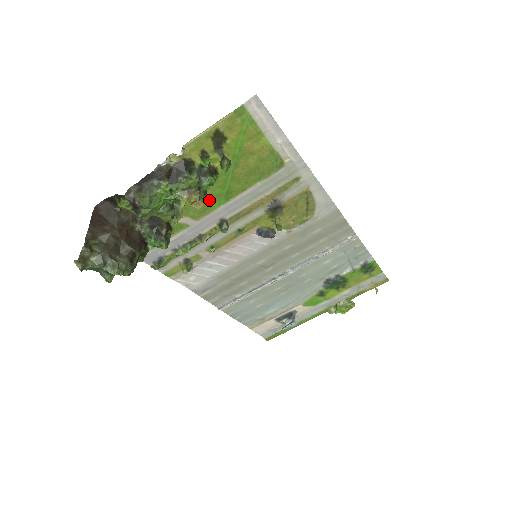
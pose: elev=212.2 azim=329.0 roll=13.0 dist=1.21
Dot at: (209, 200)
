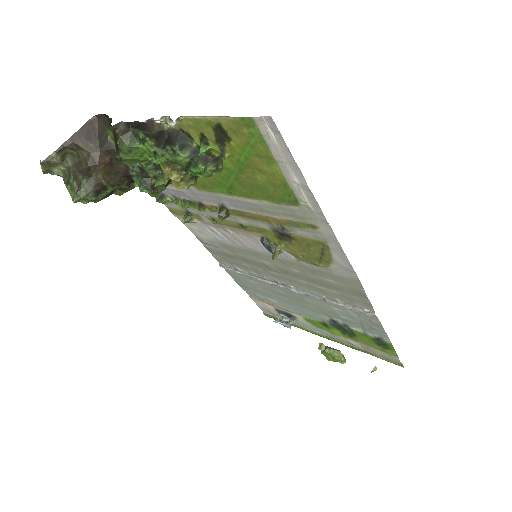
Dot at: (211, 181)
